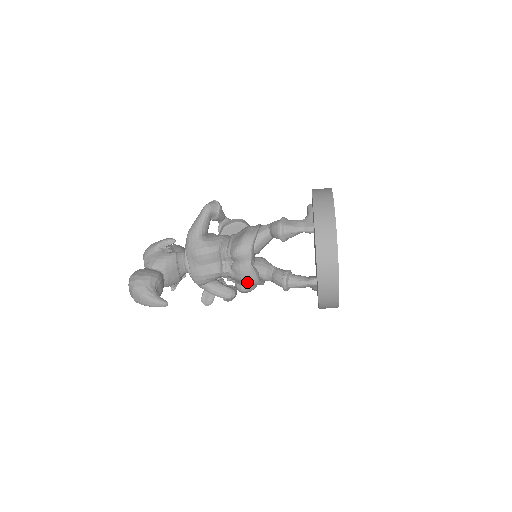
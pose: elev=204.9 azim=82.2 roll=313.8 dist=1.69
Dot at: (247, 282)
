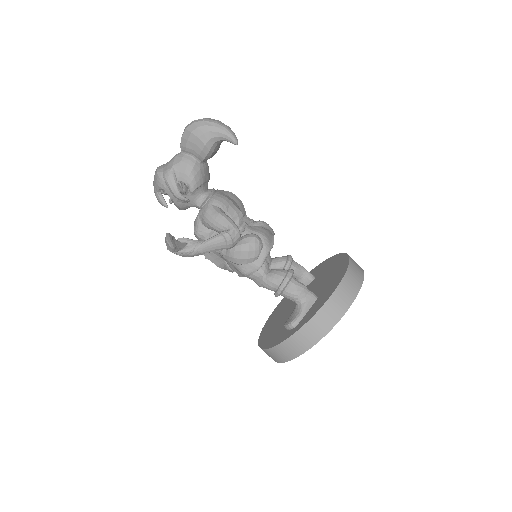
Dot at: (263, 238)
